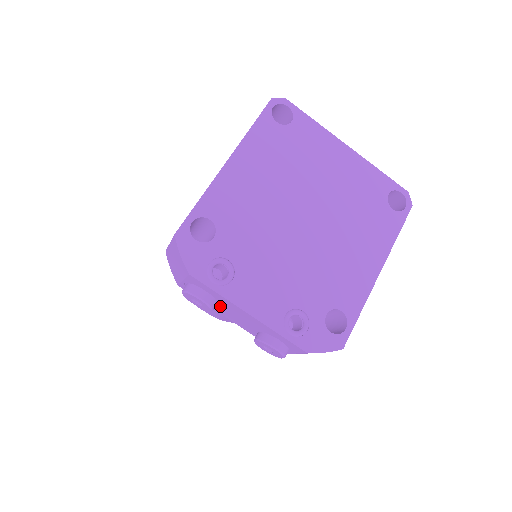
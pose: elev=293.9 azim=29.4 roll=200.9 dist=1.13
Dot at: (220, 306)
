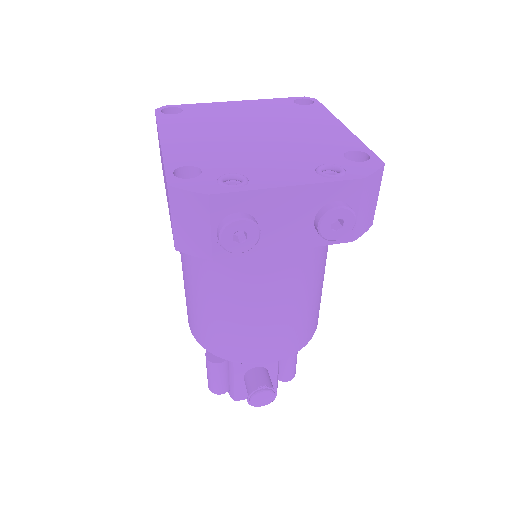
Dot at: (262, 228)
